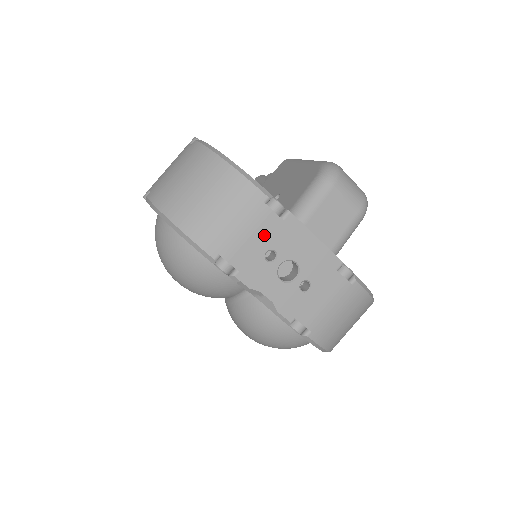
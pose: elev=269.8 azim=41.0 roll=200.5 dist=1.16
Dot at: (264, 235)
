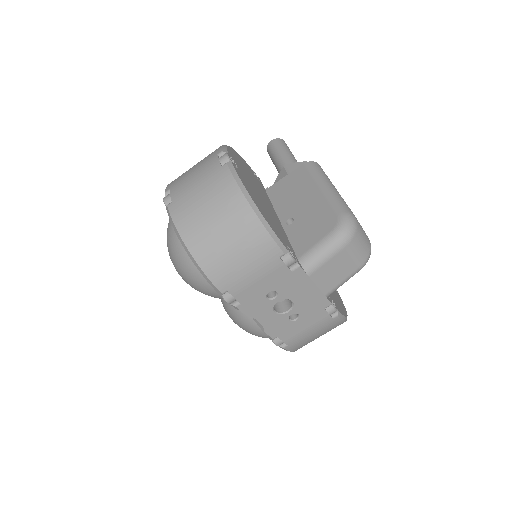
Dot at: (271, 281)
